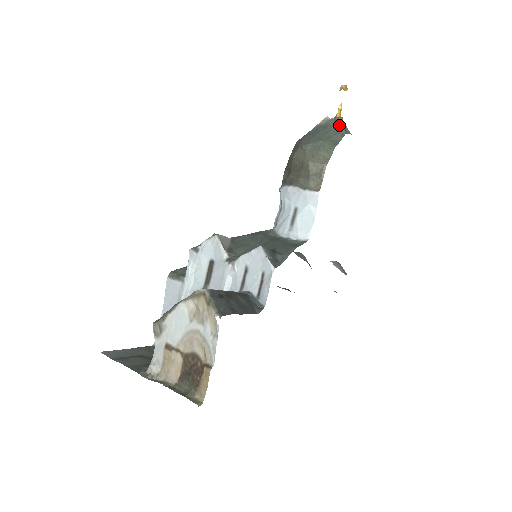
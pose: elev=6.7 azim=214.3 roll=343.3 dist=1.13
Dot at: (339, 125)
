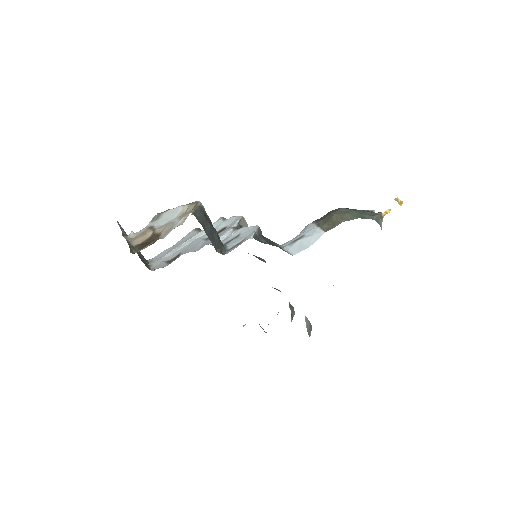
Dot at: (375, 213)
